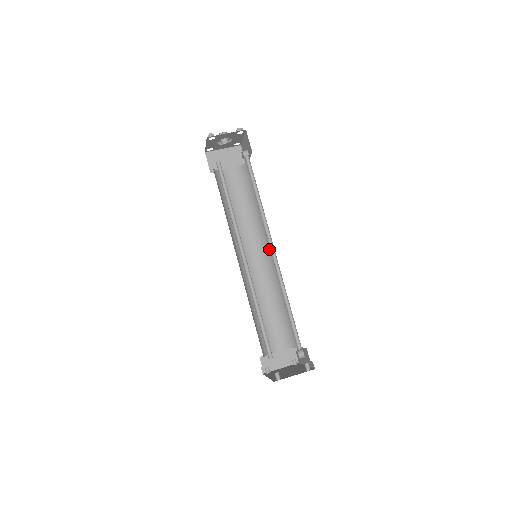
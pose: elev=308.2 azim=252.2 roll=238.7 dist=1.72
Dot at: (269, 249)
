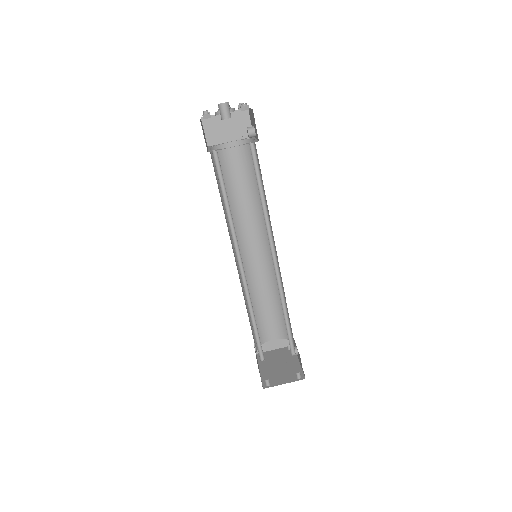
Dot at: occluded
